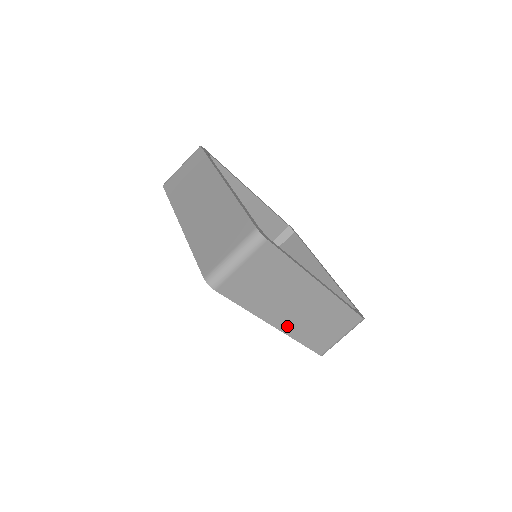
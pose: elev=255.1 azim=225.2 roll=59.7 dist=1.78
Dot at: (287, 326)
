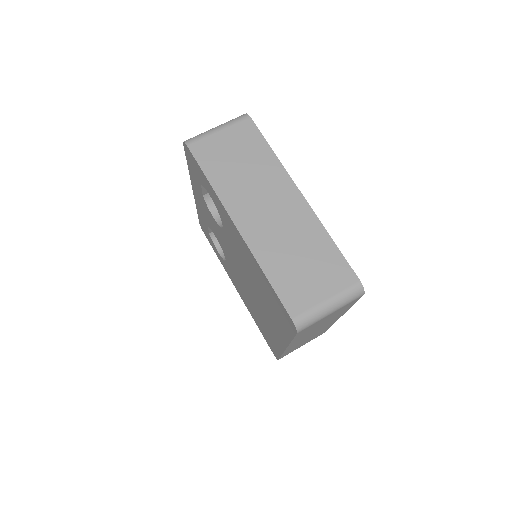
Dot at: (252, 234)
